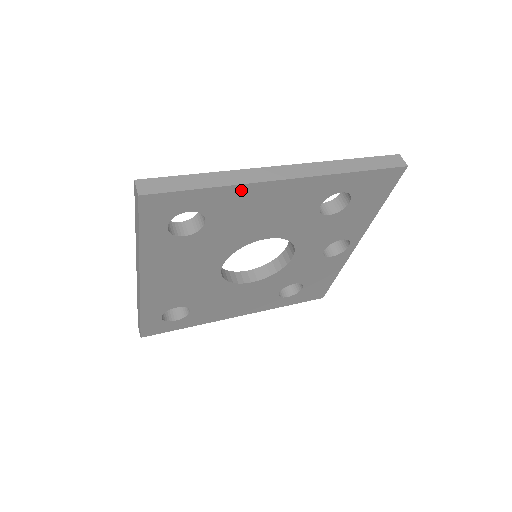
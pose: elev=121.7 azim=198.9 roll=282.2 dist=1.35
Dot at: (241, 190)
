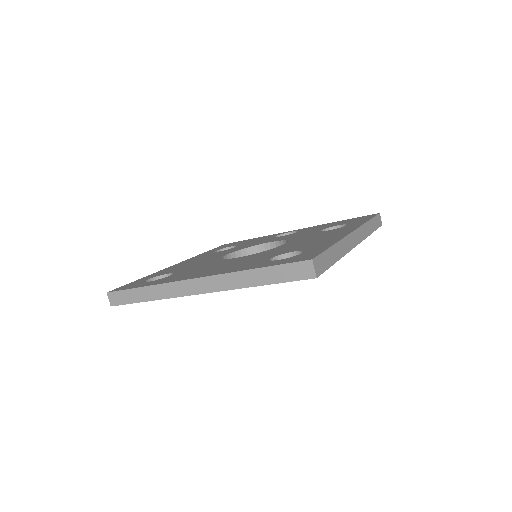
Dot at: occluded
